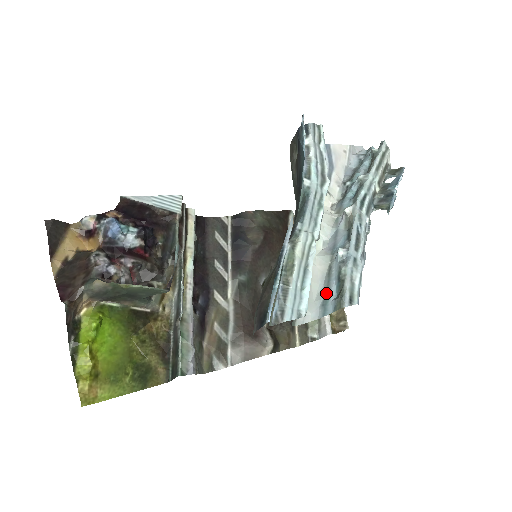
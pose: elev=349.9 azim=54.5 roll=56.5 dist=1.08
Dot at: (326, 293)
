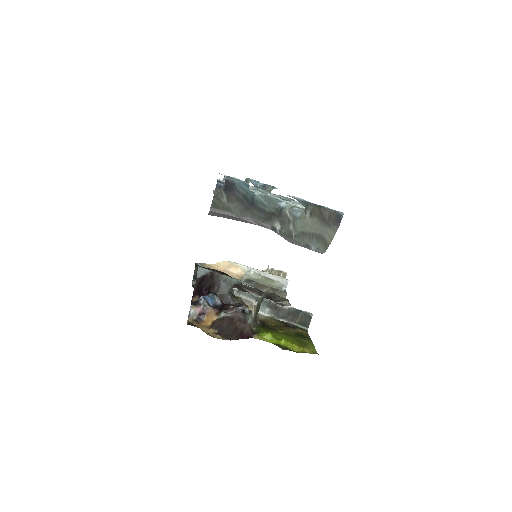
Dot at: occluded
